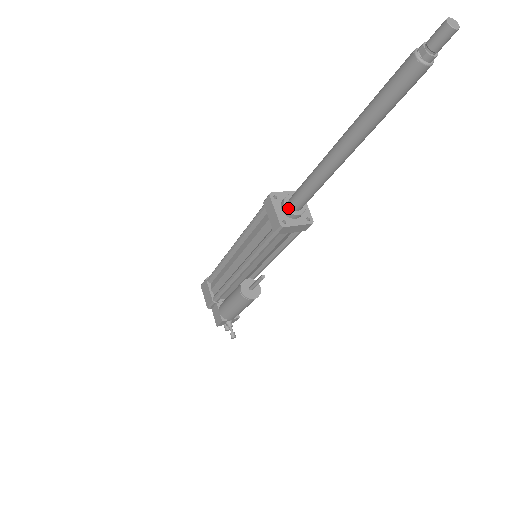
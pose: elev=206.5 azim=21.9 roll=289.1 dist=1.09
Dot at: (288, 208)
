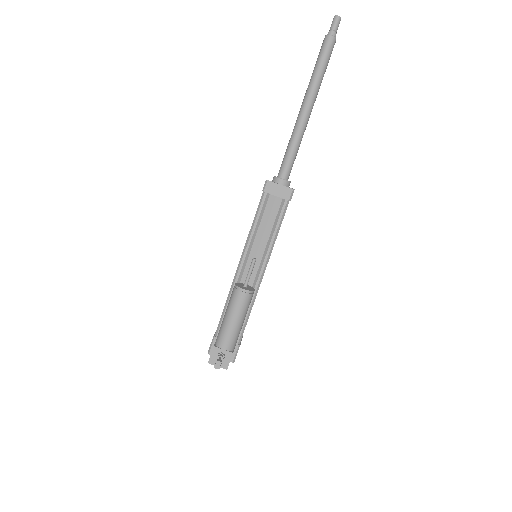
Dot at: (275, 176)
